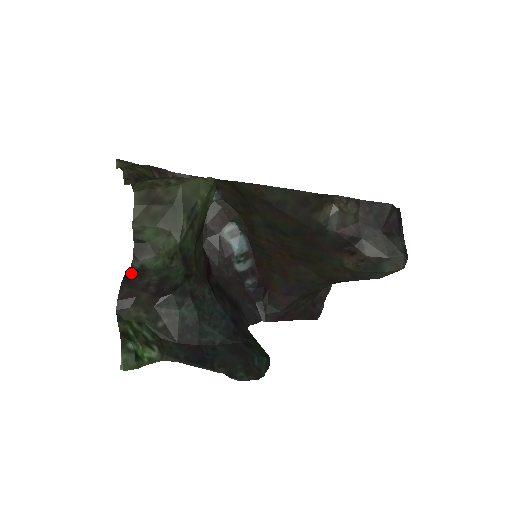
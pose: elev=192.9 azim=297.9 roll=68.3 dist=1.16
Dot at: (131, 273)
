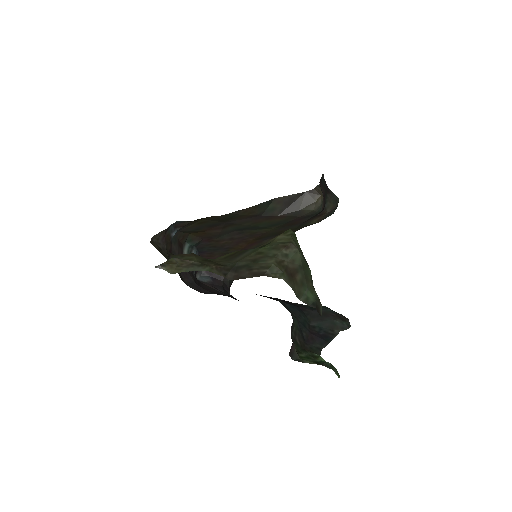
Dot at: occluded
